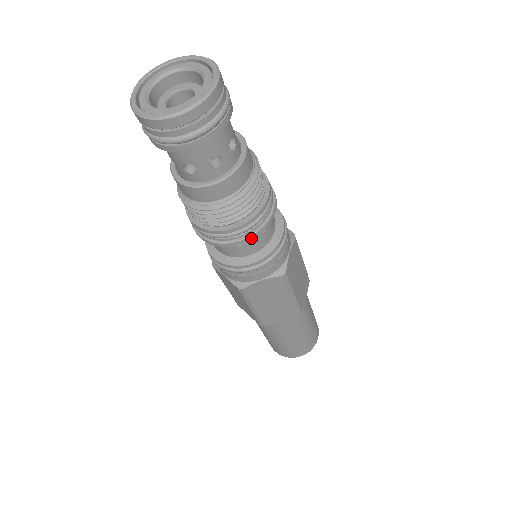
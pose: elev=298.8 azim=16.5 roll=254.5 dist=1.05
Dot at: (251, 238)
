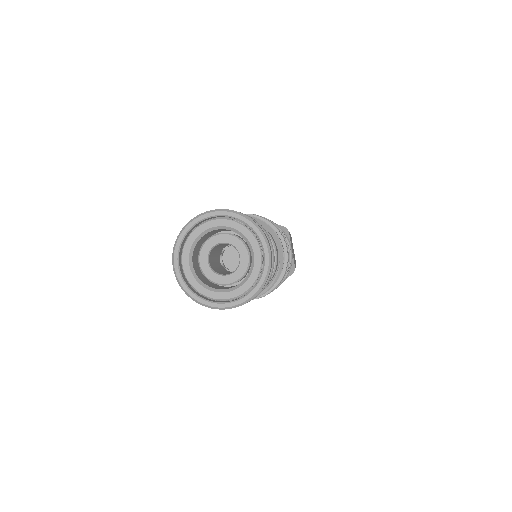
Dot at: occluded
